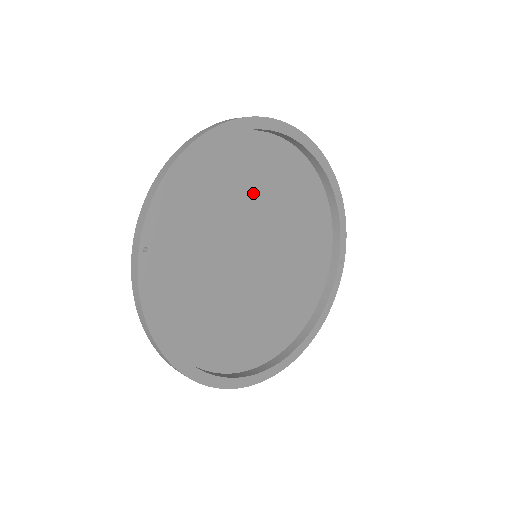
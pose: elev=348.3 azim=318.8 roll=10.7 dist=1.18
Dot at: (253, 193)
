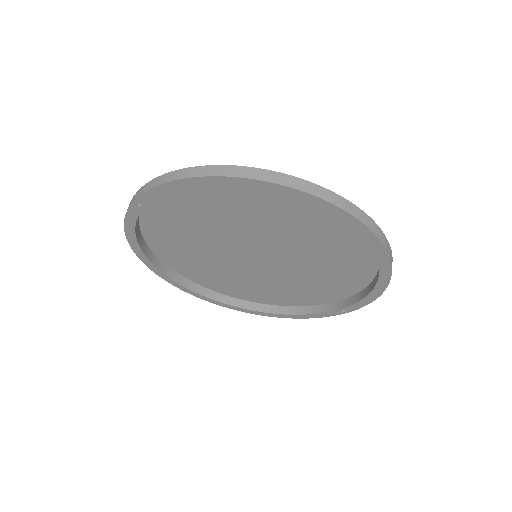
Dot at: (283, 227)
